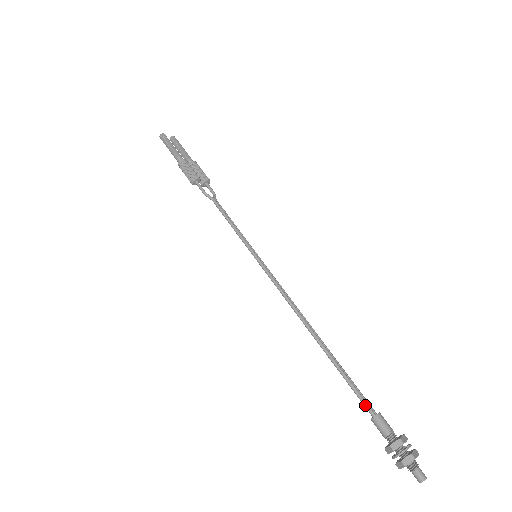
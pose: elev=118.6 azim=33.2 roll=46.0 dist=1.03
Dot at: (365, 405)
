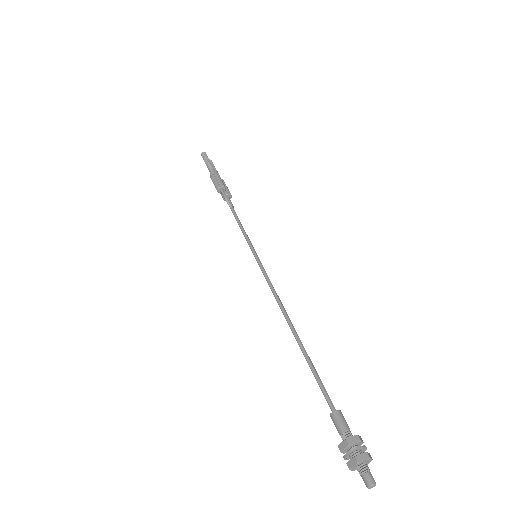
Dot at: (328, 399)
